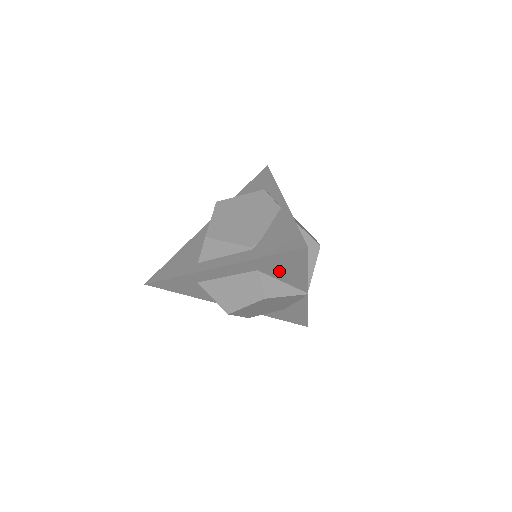
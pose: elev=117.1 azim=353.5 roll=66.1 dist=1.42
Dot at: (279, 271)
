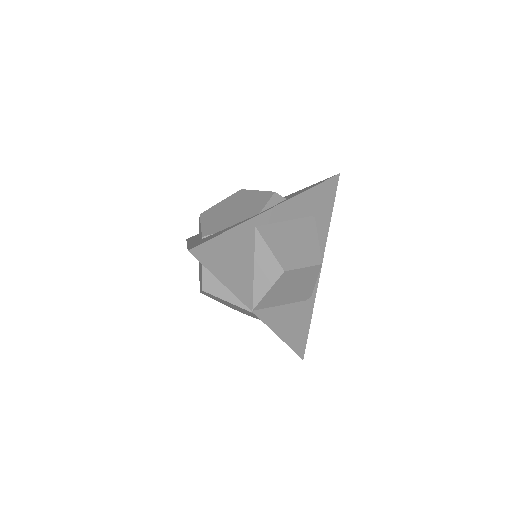
Dot at: occluded
